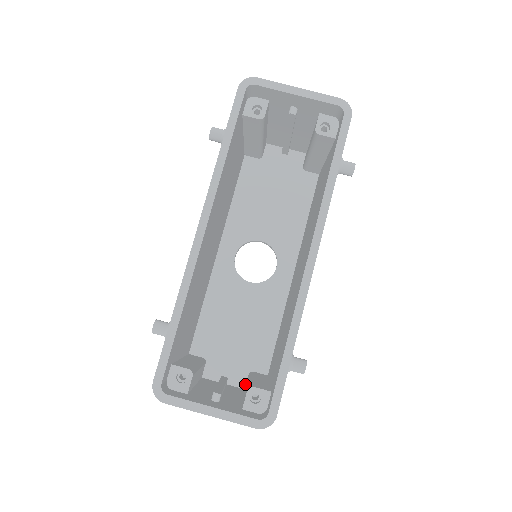
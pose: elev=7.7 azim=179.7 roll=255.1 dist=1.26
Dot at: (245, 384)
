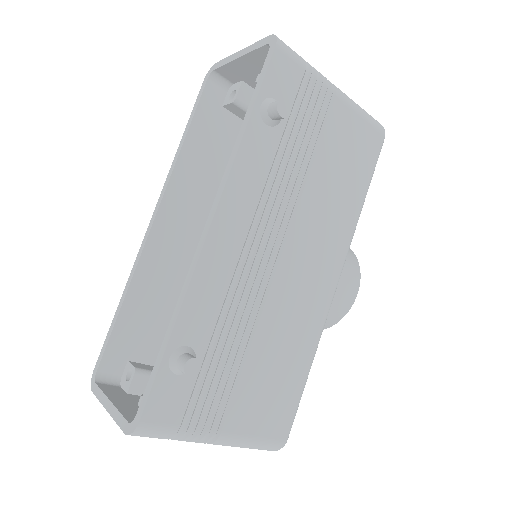
Dot at: occluded
